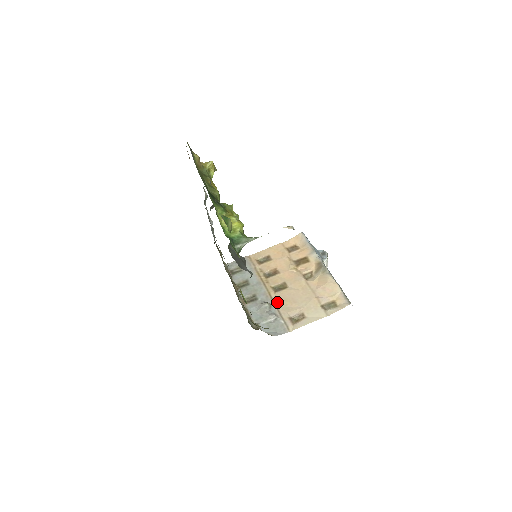
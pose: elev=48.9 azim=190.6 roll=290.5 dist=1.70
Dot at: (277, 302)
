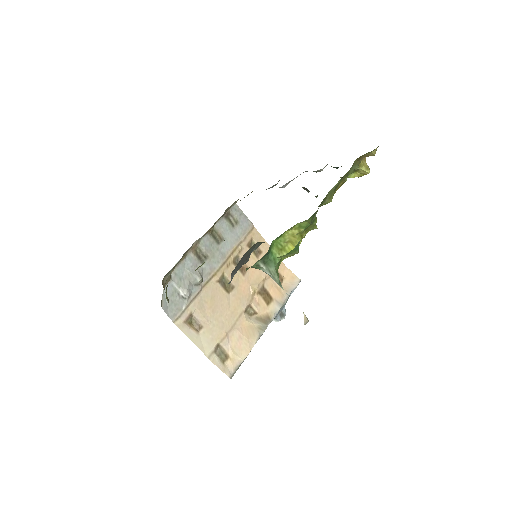
Dot at: (207, 289)
